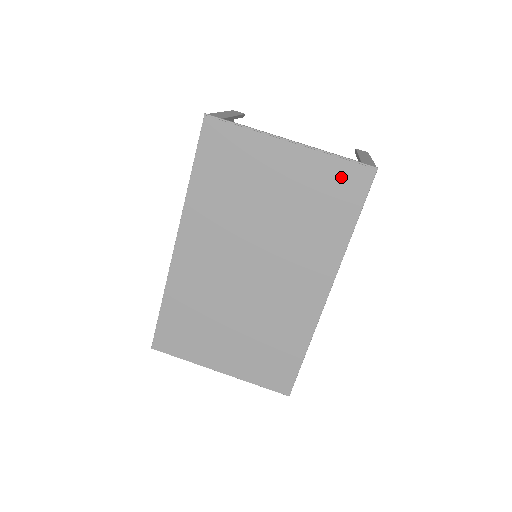
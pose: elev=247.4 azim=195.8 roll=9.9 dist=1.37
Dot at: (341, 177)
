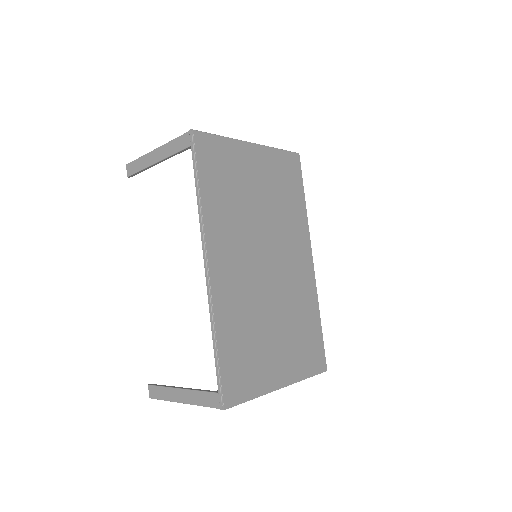
Dot at: (286, 164)
